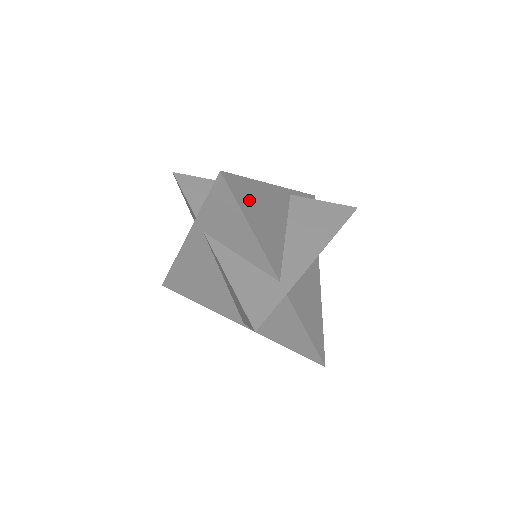
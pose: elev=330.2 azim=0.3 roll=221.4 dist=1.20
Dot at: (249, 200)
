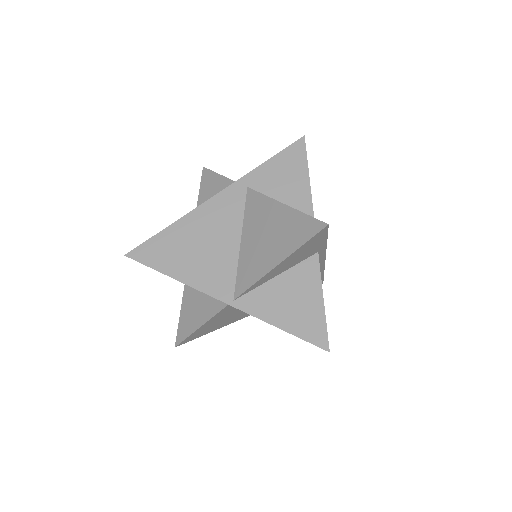
Dot at: occluded
